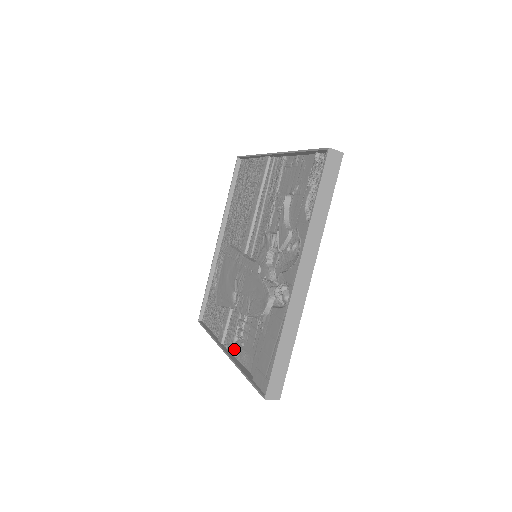
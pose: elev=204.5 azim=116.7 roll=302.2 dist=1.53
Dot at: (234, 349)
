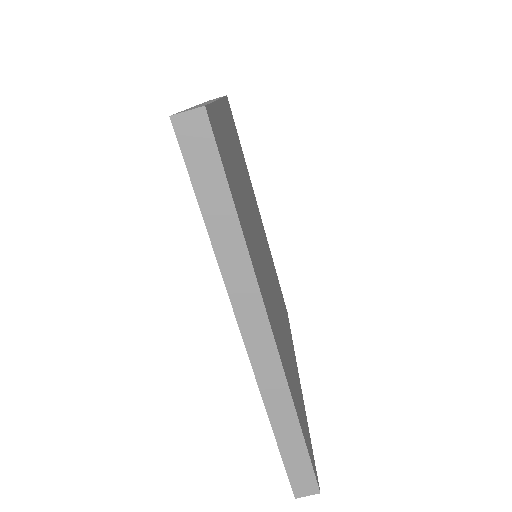
Dot at: occluded
